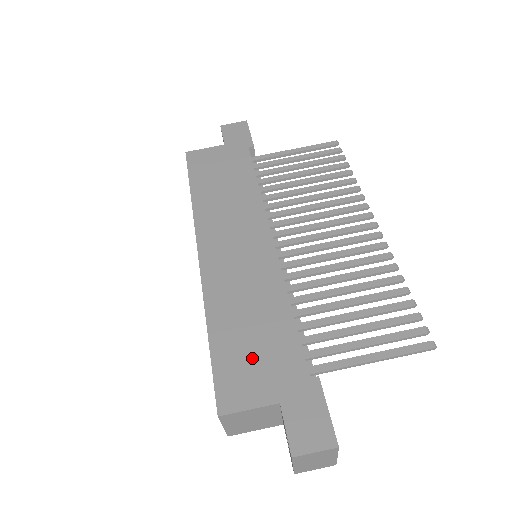
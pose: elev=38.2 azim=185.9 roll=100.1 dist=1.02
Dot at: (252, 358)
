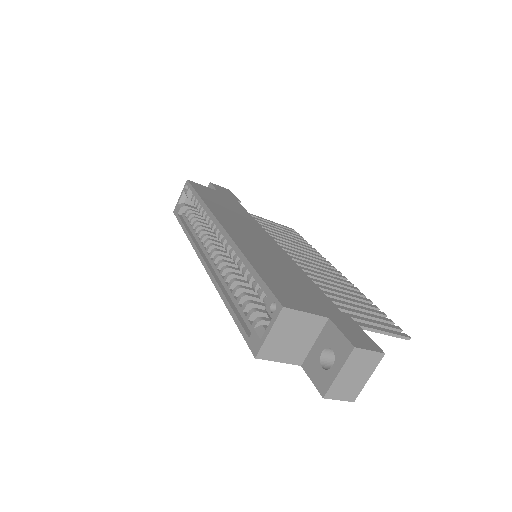
Dot at: (294, 289)
